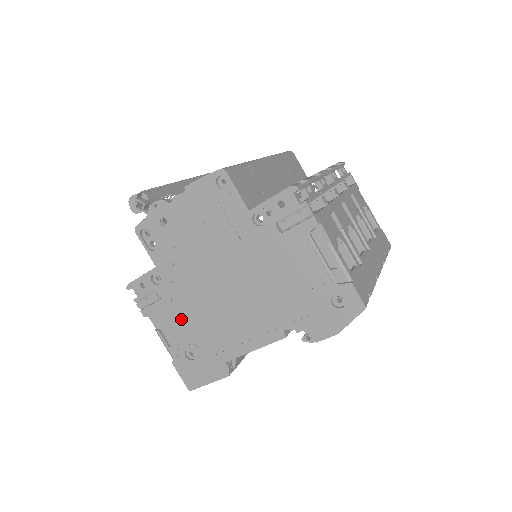
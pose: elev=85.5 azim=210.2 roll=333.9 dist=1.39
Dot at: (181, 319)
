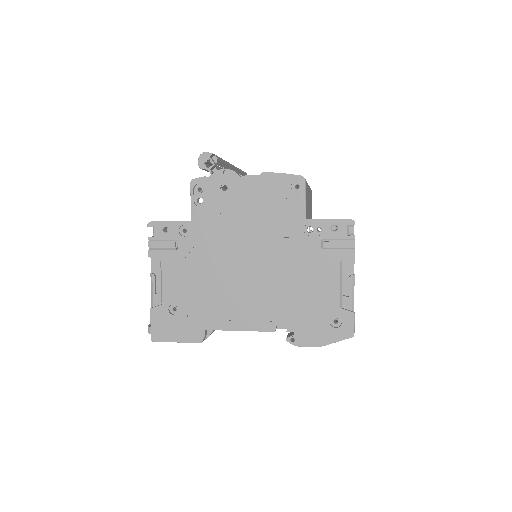
Dot at: (186, 275)
